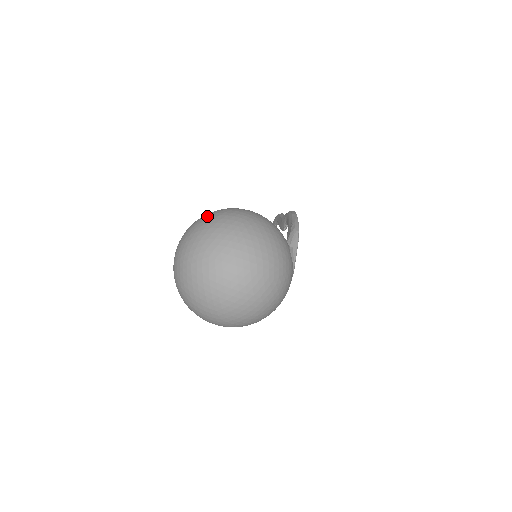
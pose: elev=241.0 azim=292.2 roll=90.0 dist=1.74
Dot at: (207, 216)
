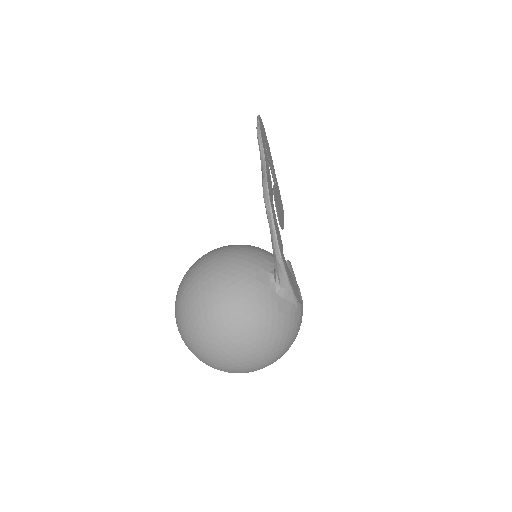
Dot at: (181, 323)
